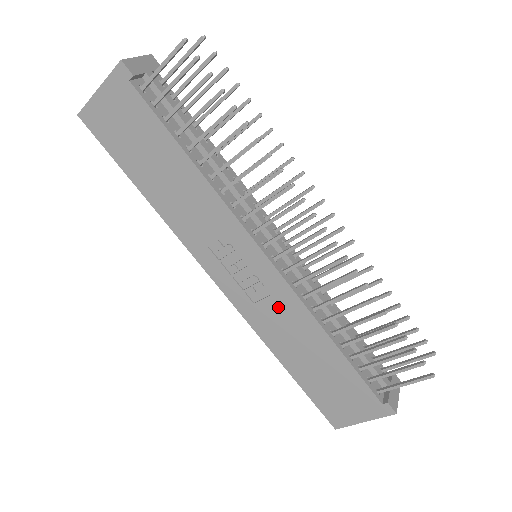
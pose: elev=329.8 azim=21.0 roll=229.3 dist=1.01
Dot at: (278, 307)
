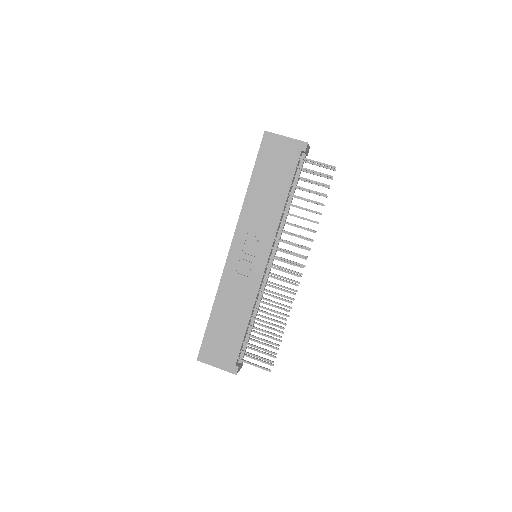
Dot at: (245, 284)
